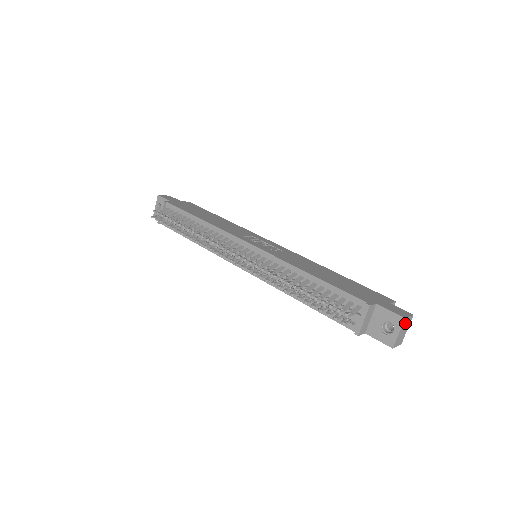
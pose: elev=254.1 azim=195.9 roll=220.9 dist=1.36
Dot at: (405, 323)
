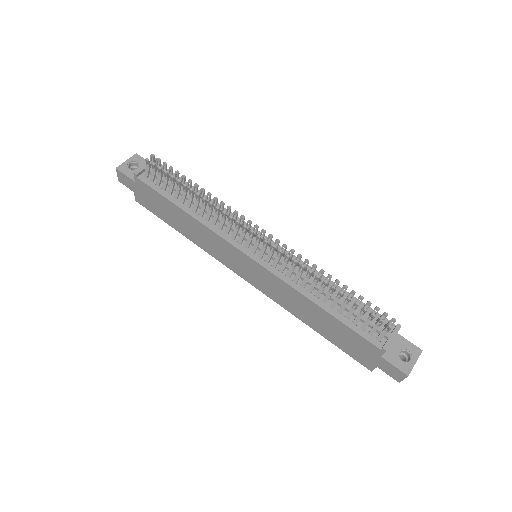
Dot at: occluded
